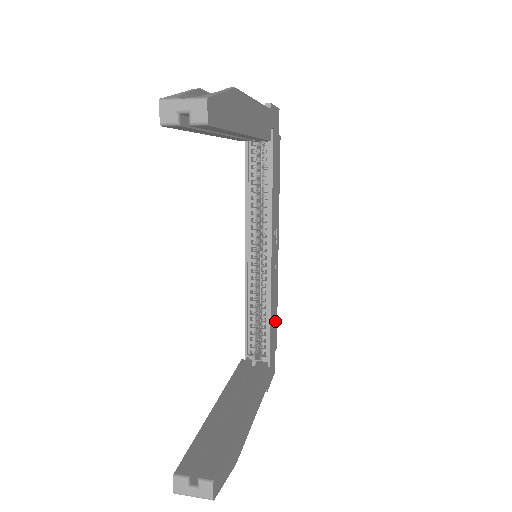
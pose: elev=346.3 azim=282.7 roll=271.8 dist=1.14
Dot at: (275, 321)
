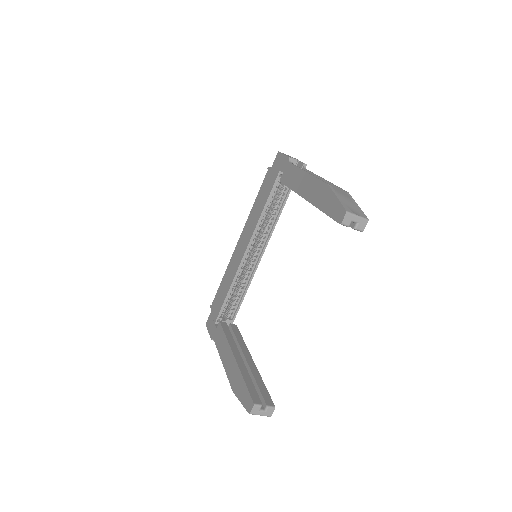
Dot at: occluded
